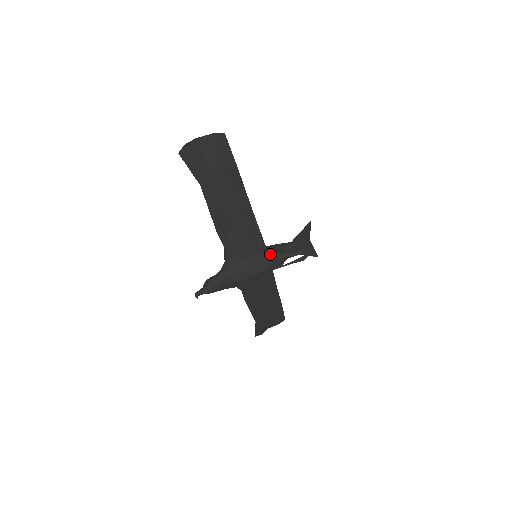
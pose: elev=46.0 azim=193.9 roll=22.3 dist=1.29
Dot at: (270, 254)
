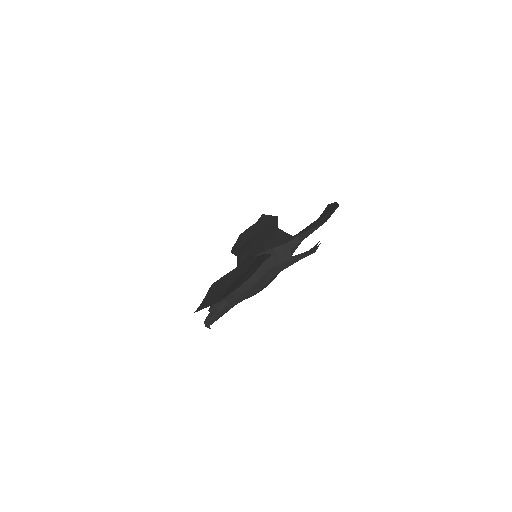
Dot at: (280, 264)
